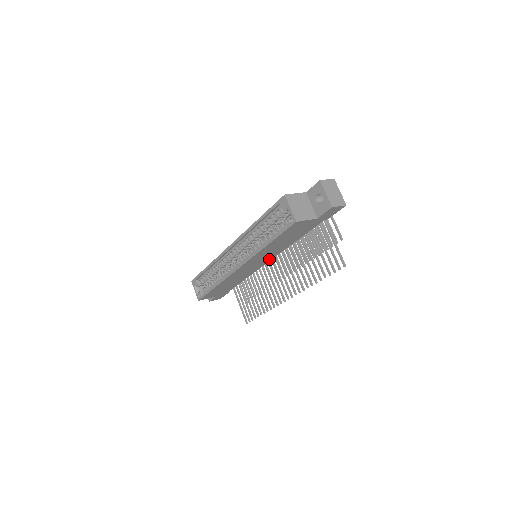
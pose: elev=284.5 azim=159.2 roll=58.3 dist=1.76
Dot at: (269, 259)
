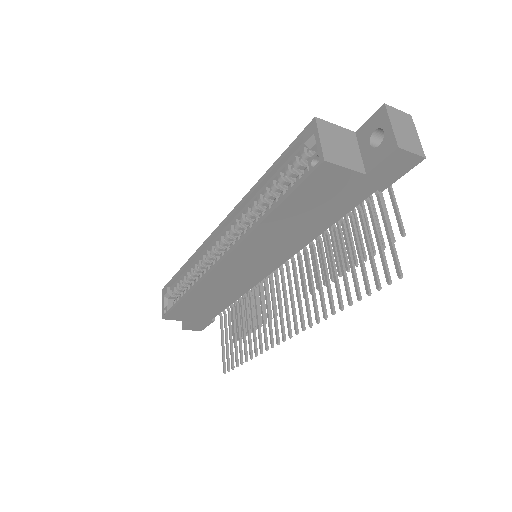
Dot at: (275, 264)
